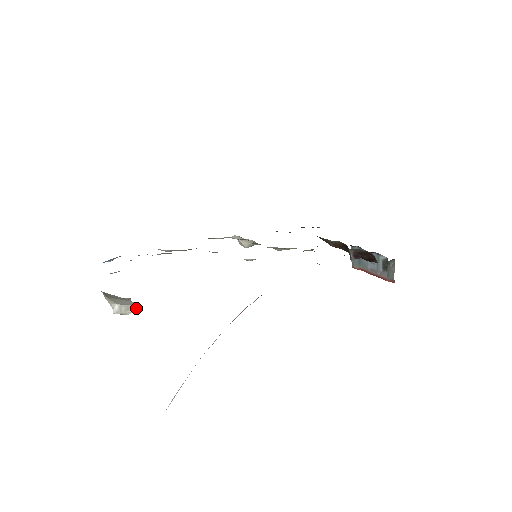
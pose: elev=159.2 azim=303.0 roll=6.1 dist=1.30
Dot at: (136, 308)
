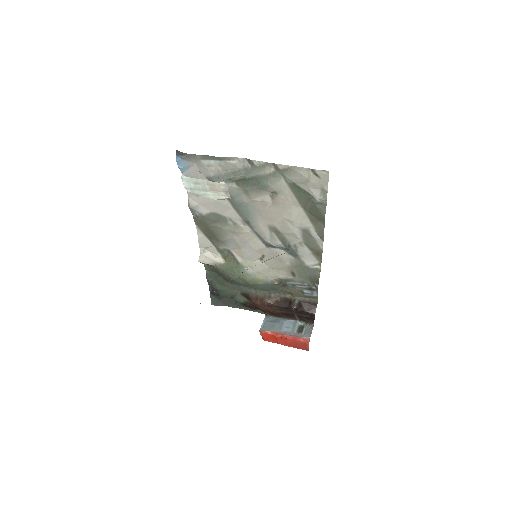
Dot at: occluded
